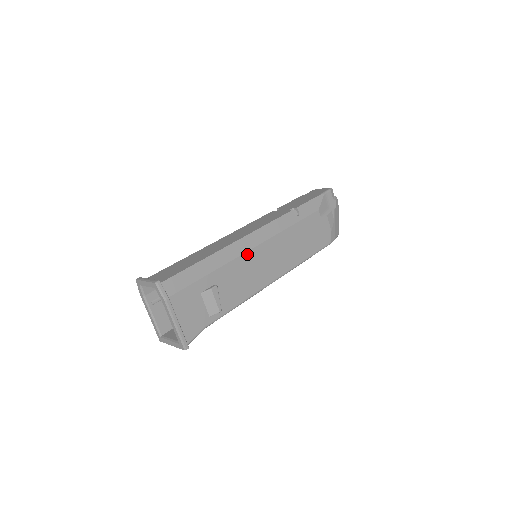
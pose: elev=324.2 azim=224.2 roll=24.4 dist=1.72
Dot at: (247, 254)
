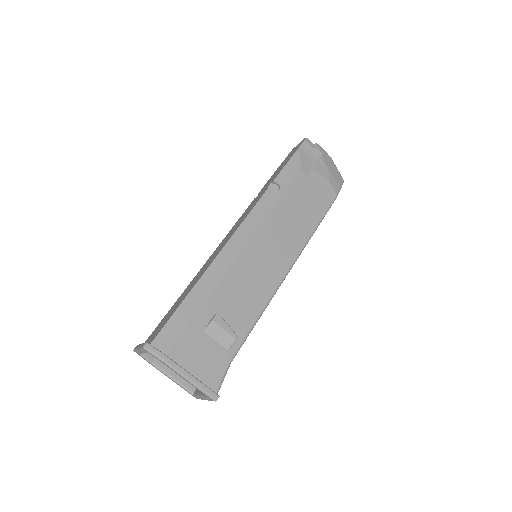
Dot at: (238, 261)
